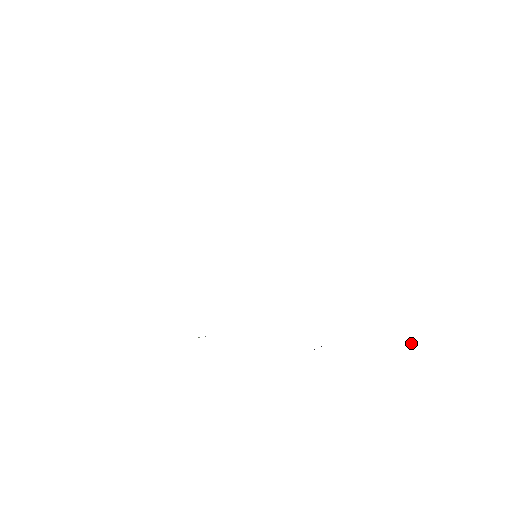
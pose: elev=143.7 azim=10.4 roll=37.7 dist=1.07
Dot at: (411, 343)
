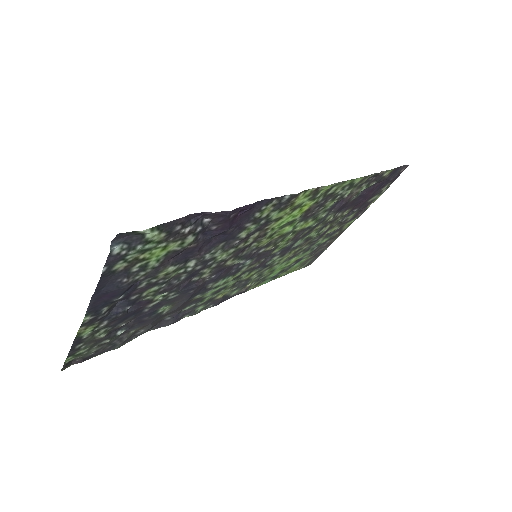
Dot at: (110, 250)
